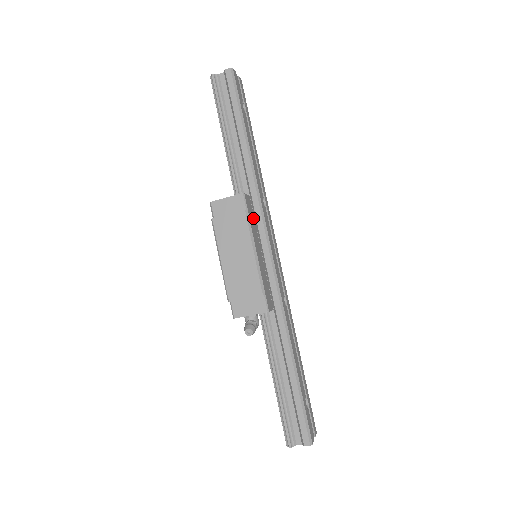
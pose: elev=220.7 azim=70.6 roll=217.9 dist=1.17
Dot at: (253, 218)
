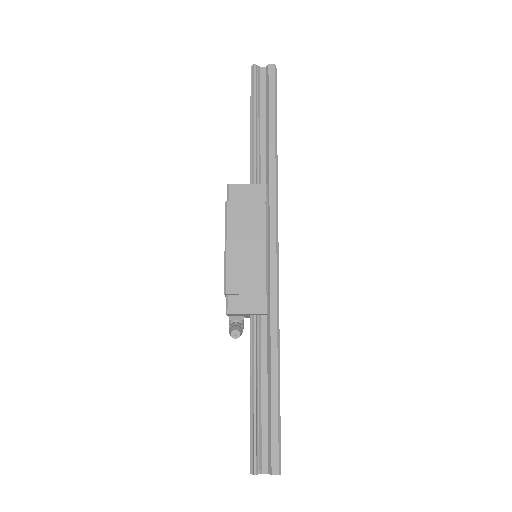
Dot at: occluded
